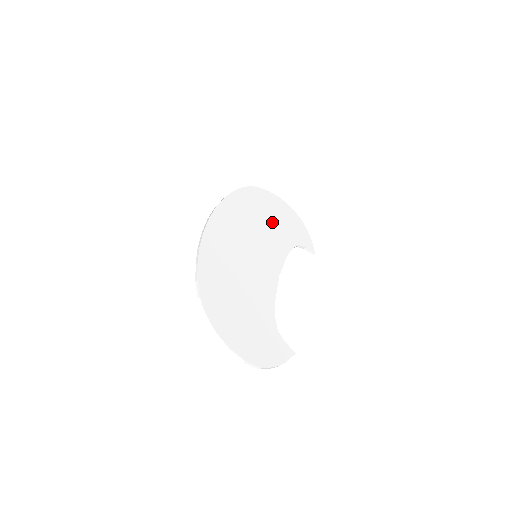
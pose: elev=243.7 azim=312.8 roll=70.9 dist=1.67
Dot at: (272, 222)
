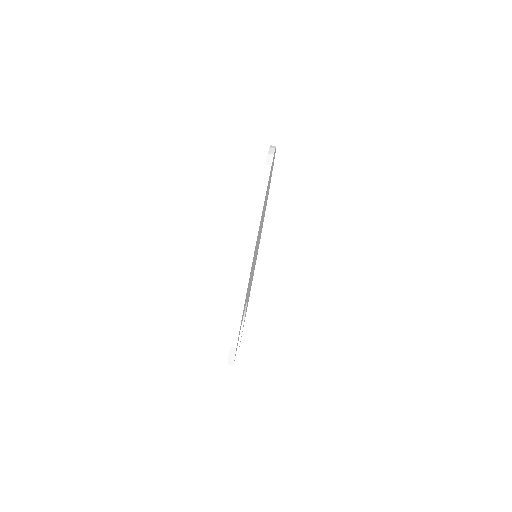
Dot at: occluded
